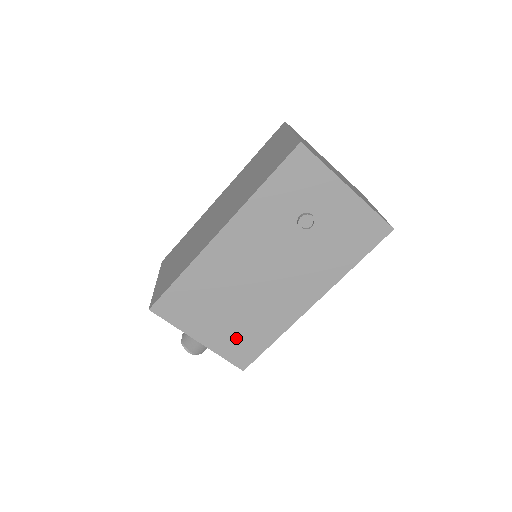
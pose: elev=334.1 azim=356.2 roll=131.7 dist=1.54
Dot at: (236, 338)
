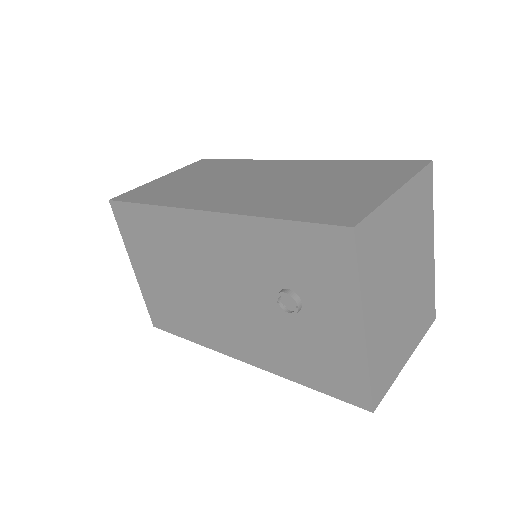
Dot at: (163, 301)
